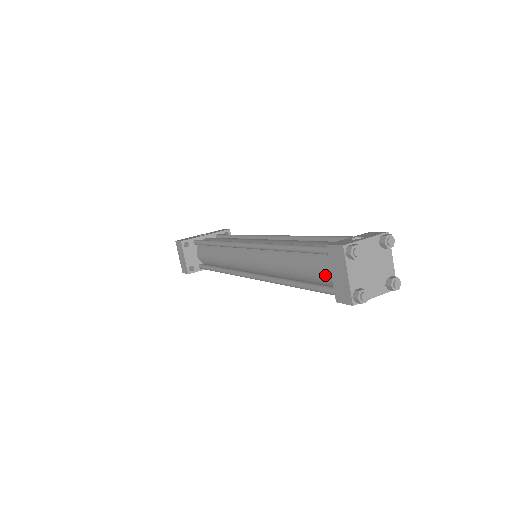
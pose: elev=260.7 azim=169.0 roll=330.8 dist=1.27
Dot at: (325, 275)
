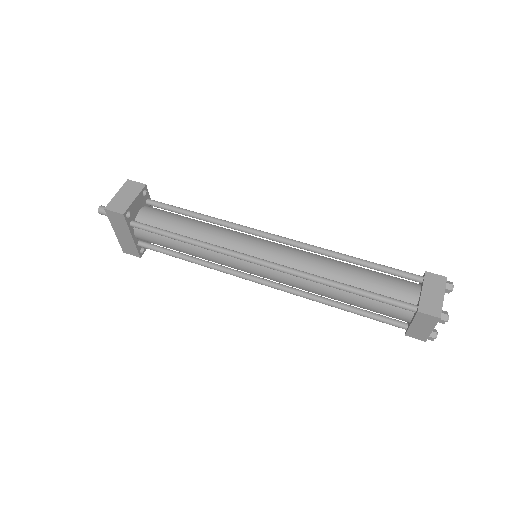
Dot at: (404, 291)
